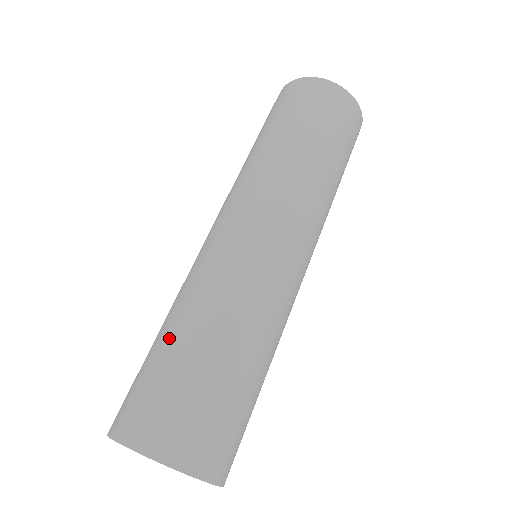
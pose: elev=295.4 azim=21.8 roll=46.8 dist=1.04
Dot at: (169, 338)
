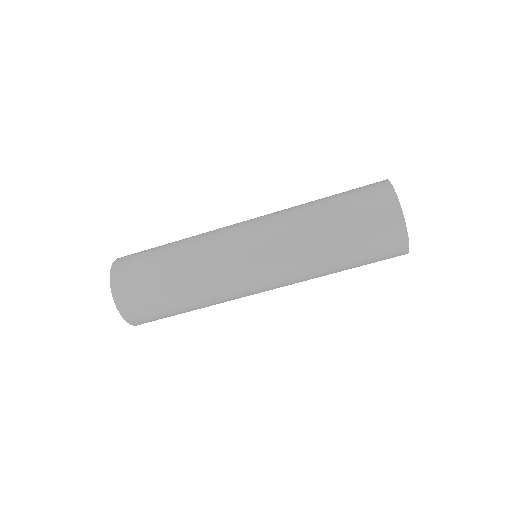
Dot at: (182, 308)
